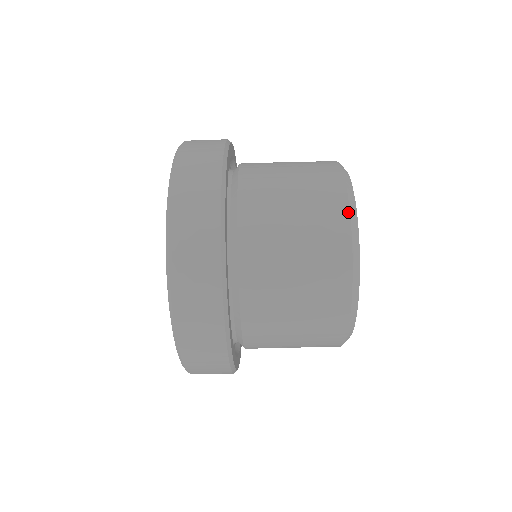
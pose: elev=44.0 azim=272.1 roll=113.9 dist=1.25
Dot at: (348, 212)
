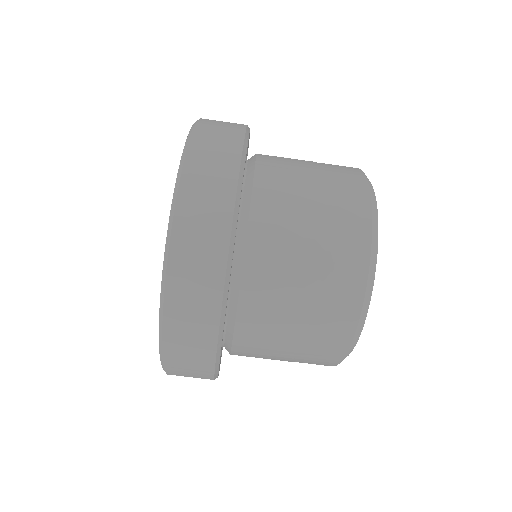
Dot at: (367, 187)
